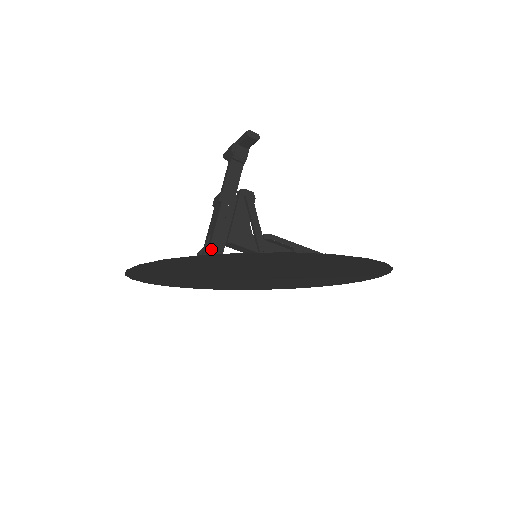
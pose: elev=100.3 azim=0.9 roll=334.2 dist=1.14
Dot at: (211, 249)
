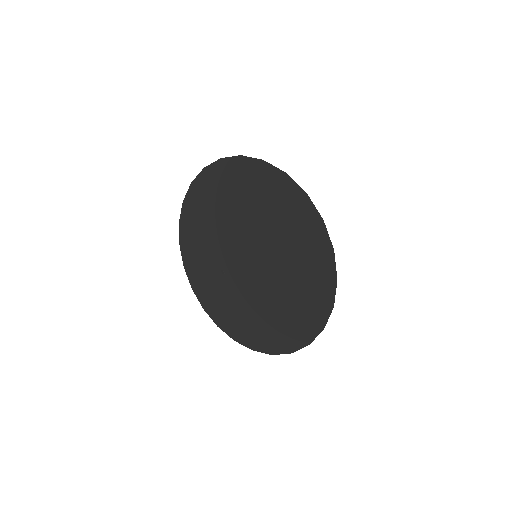
Dot at: occluded
